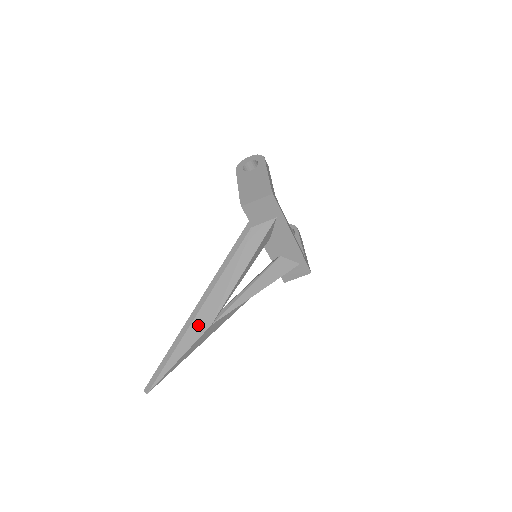
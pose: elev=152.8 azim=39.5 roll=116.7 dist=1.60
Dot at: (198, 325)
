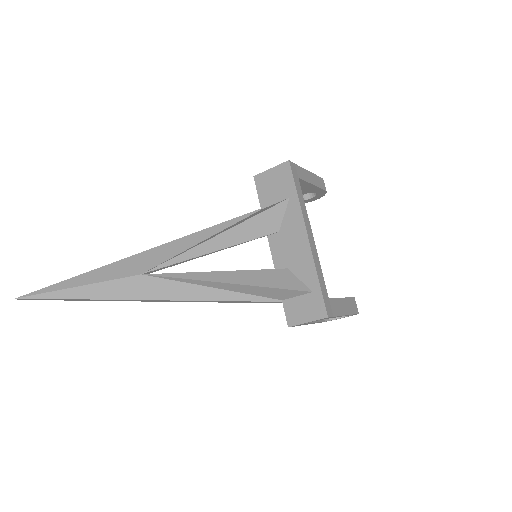
Dot at: (127, 266)
